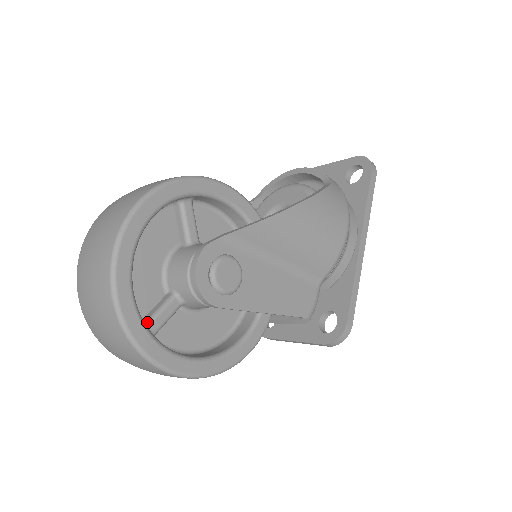
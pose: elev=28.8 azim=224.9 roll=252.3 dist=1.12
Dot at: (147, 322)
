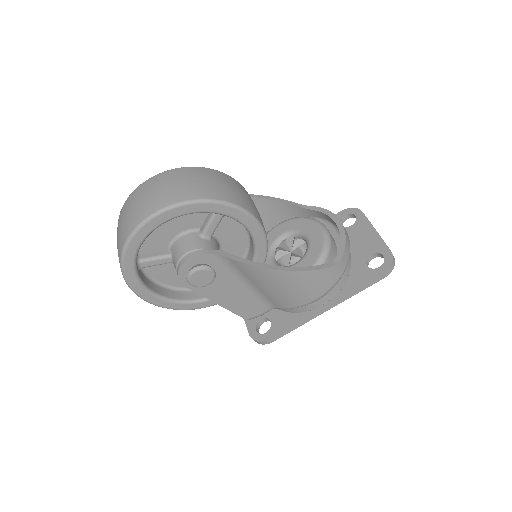
Dot at: (142, 260)
